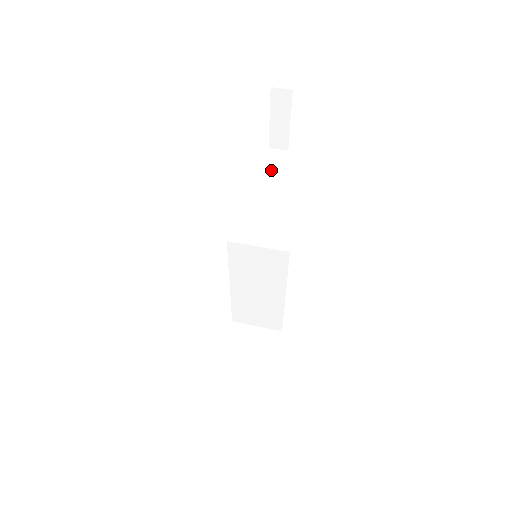
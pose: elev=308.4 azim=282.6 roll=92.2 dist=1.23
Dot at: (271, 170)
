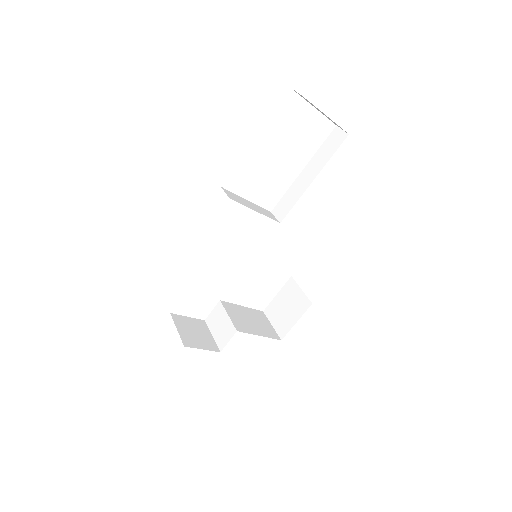
Dot at: (318, 161)
